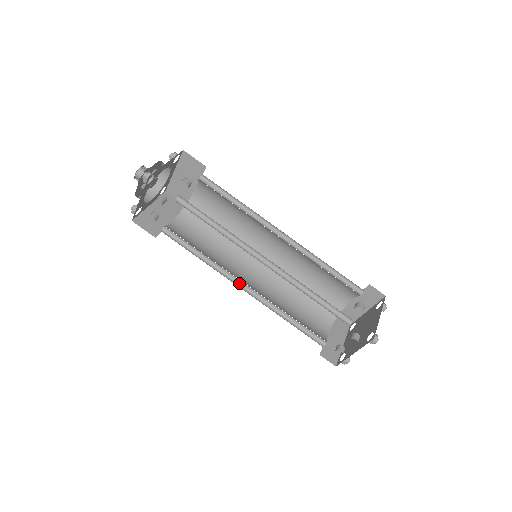
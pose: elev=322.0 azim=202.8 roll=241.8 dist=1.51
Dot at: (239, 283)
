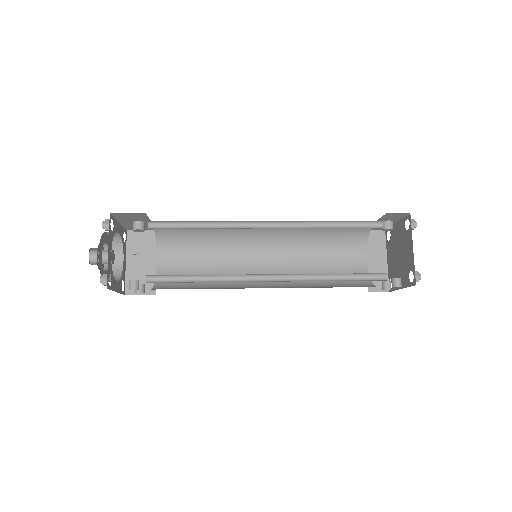
Dot at: occluded
